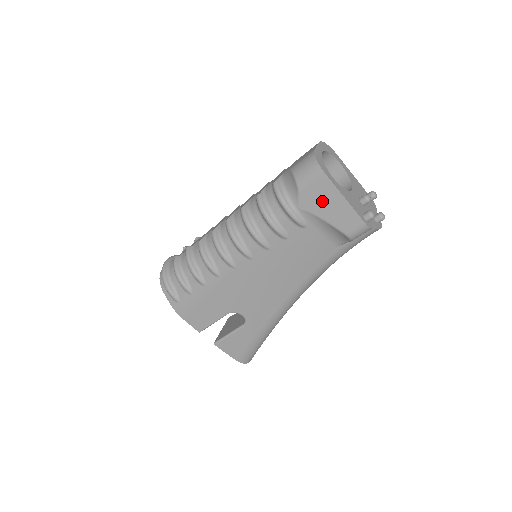
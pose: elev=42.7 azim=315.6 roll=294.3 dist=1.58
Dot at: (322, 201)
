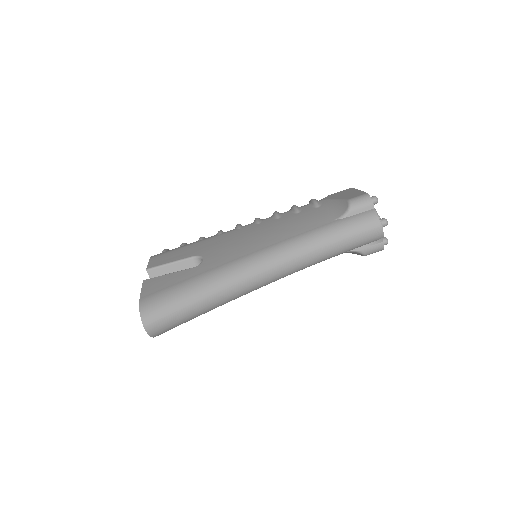
Dot at: occluded
